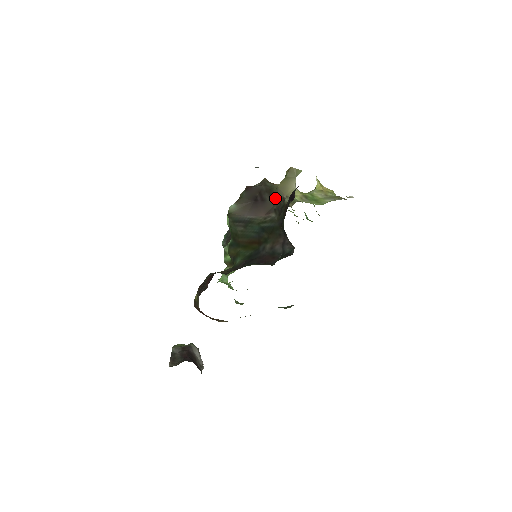
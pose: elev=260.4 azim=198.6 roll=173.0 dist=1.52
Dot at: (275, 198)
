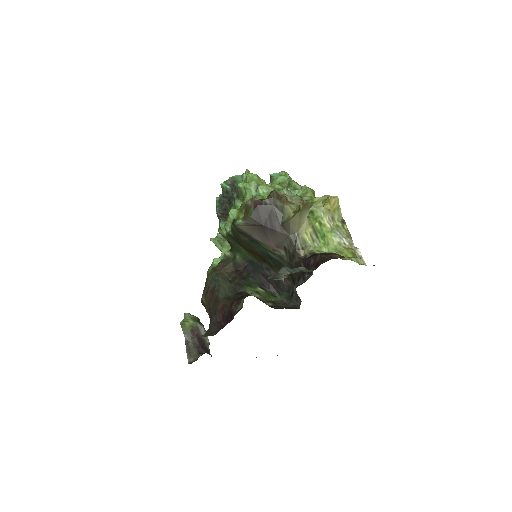
Dot at: (286, 232)
